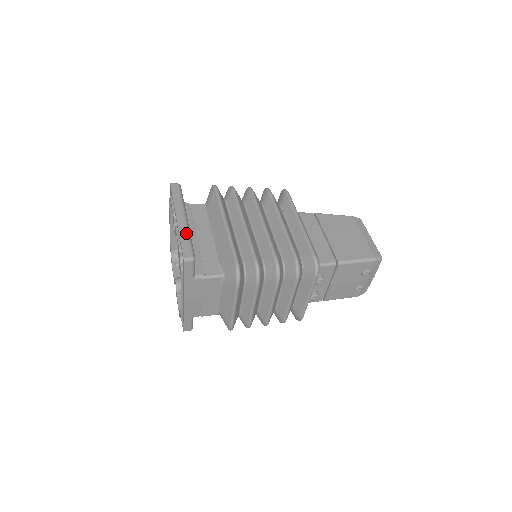
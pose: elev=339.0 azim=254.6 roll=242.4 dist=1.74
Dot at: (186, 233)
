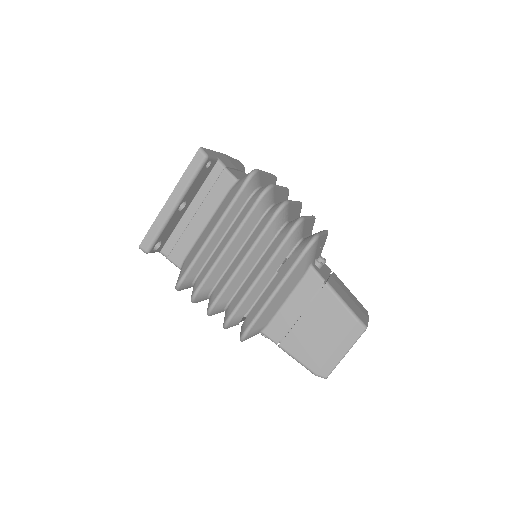
Dot at: (160, 224)
